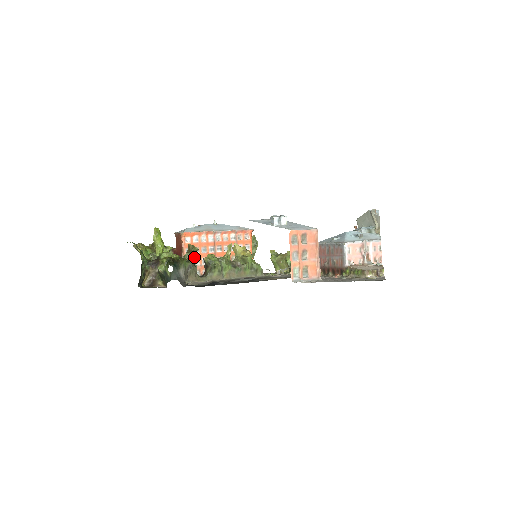
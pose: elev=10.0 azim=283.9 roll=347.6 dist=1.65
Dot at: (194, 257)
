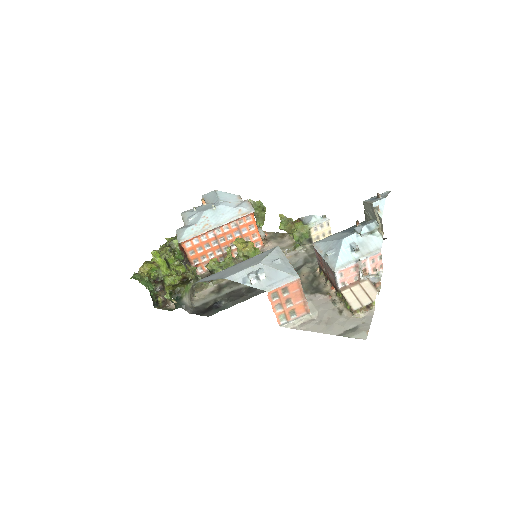
Dot at: (195, 274)
